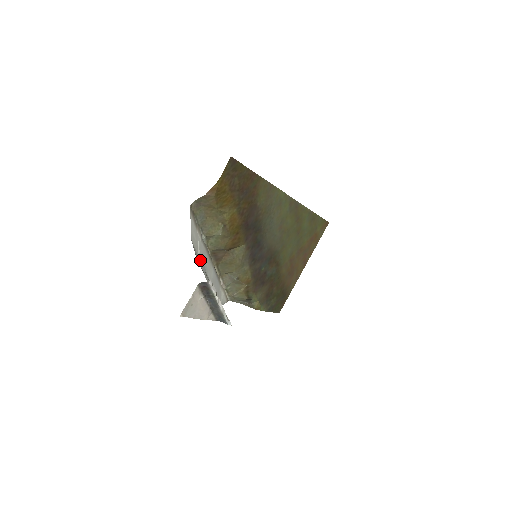
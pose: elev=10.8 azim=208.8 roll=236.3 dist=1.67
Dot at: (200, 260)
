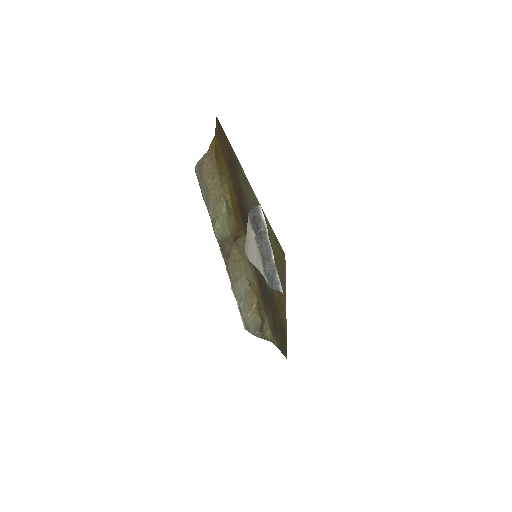
Dot at: occluded
